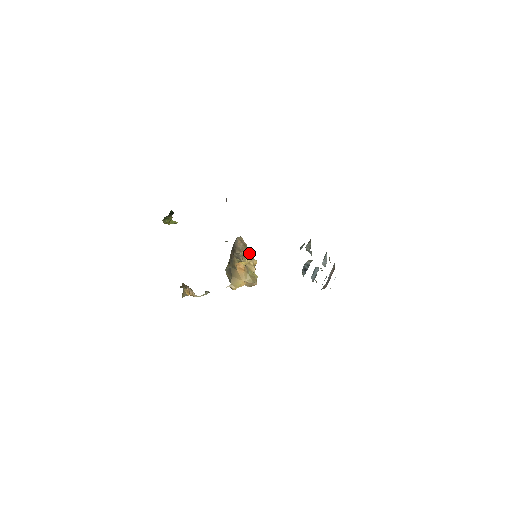
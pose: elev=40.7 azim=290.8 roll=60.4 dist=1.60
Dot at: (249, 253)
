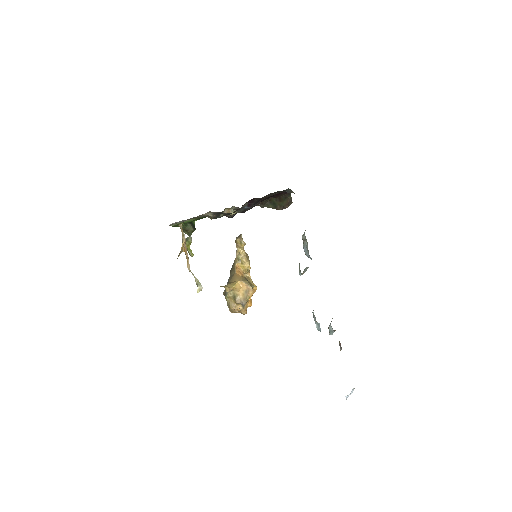
Dot at: occluded
